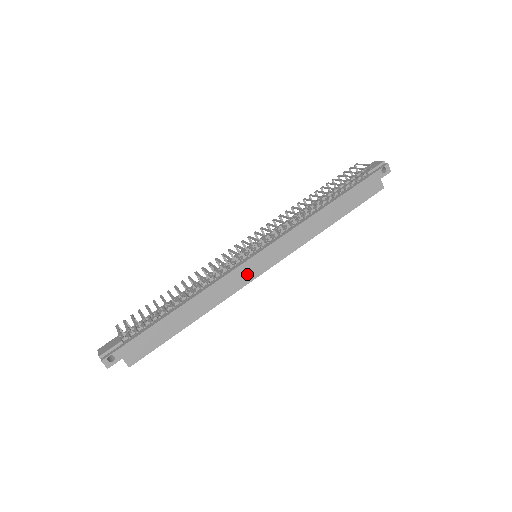
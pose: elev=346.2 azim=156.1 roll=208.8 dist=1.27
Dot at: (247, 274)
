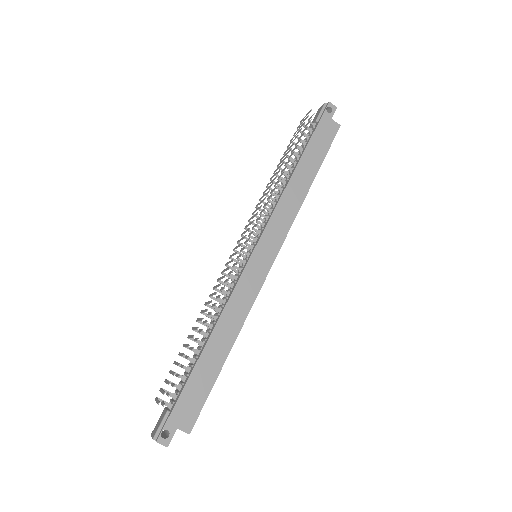
Dot at: (255, 276)
